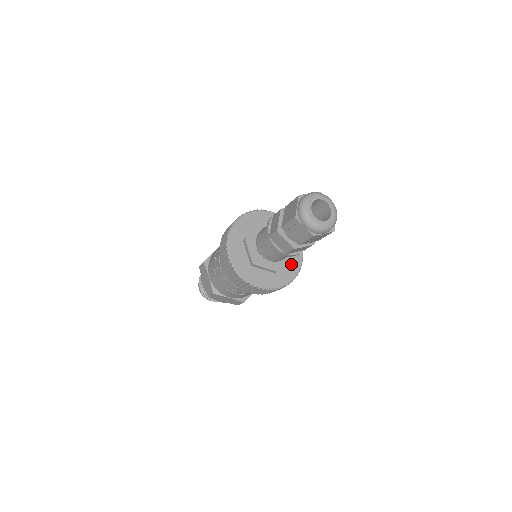
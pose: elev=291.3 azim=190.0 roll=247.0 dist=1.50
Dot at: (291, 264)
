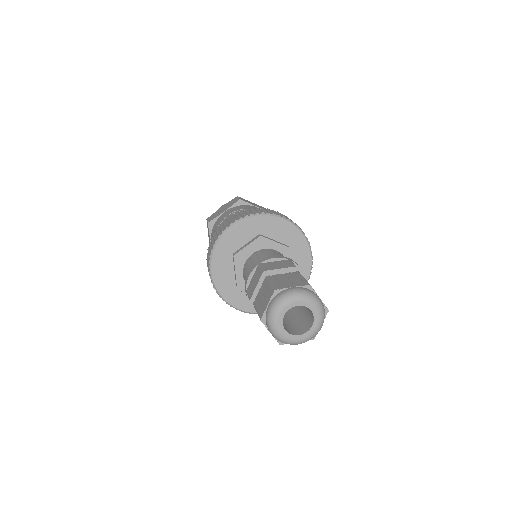
Dot at: occluded
